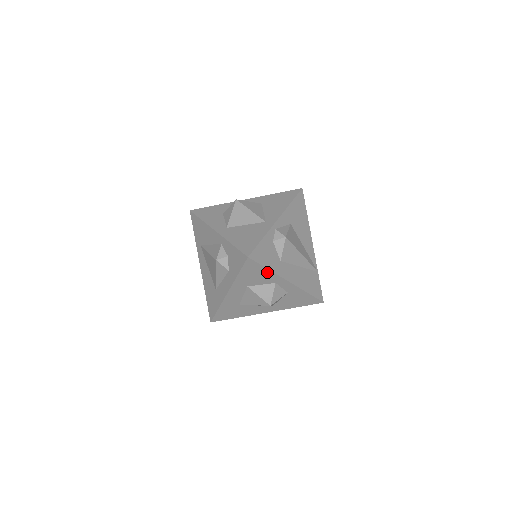
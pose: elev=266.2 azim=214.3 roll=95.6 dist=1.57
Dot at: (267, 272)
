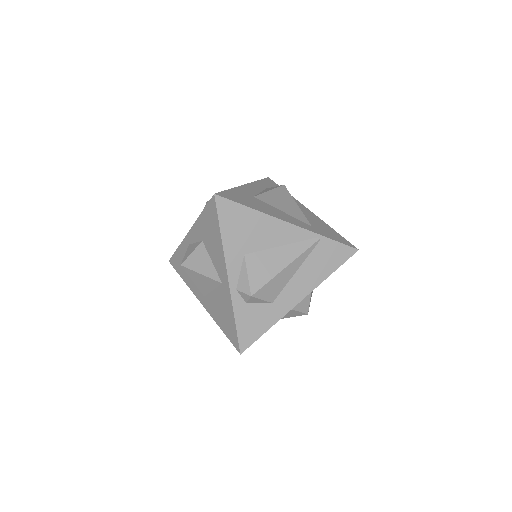
Dot at: (271, 326)
